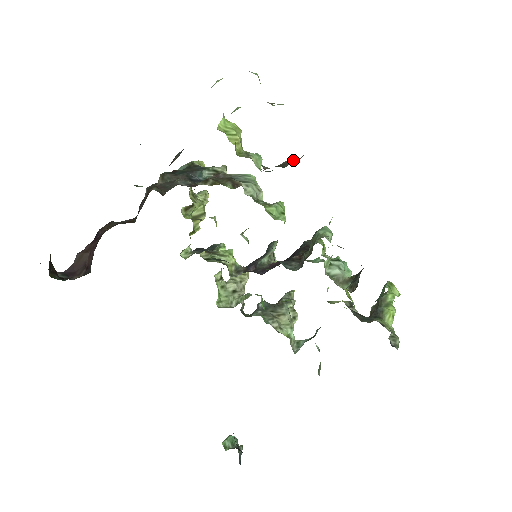
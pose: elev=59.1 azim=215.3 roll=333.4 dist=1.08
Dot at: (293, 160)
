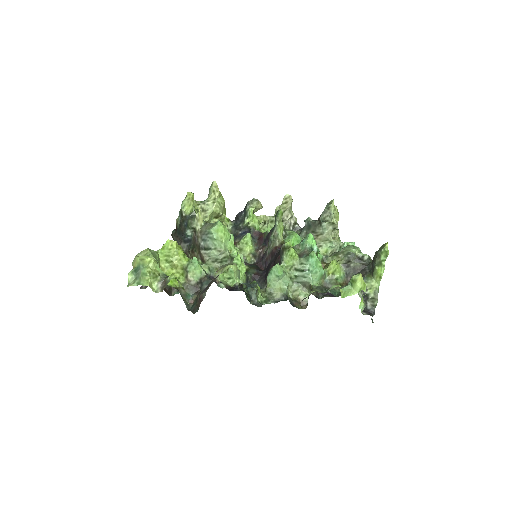
Dot at: (201, 301)
